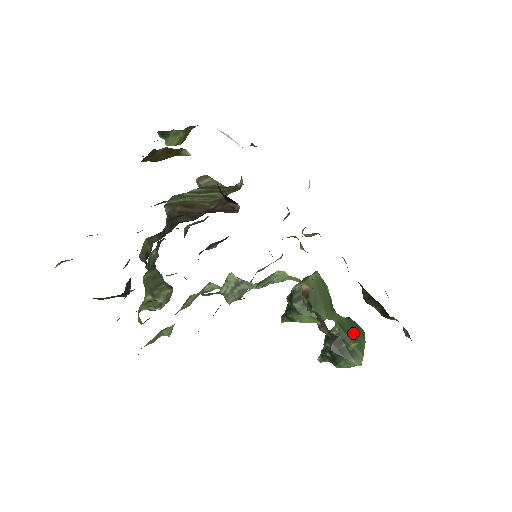
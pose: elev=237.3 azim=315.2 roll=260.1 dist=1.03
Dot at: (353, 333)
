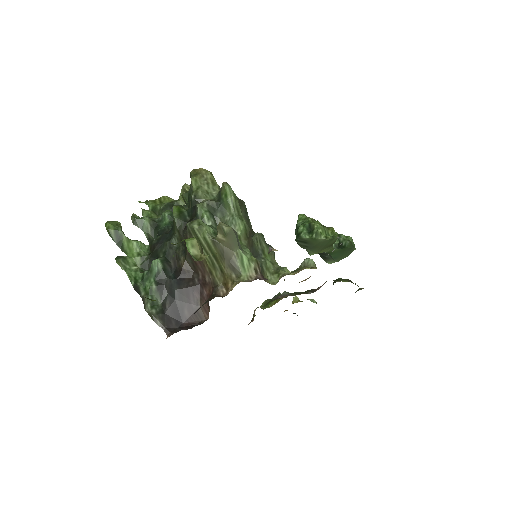
Dot at: (339, 254)
